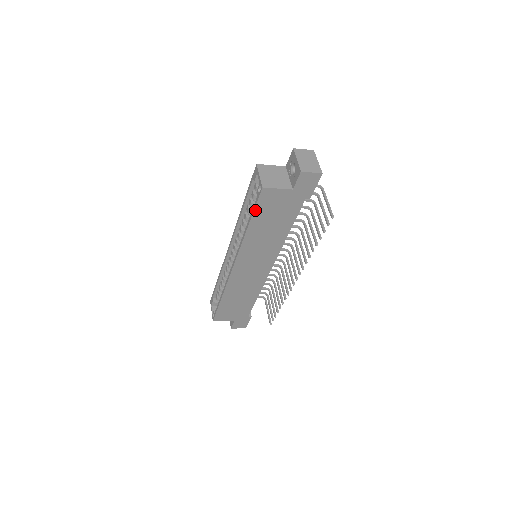
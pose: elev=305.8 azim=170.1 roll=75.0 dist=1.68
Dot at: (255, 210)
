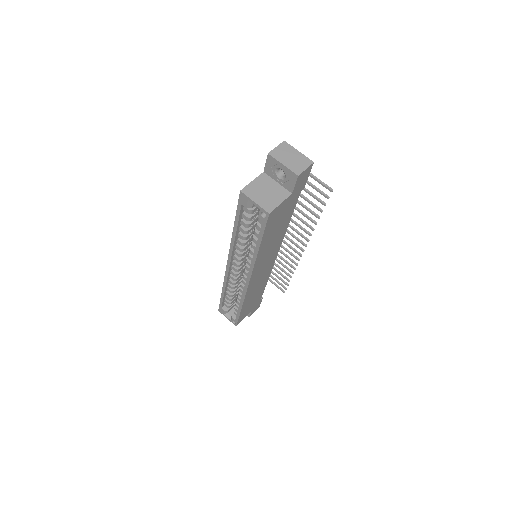
Dot at: (264, 233)
